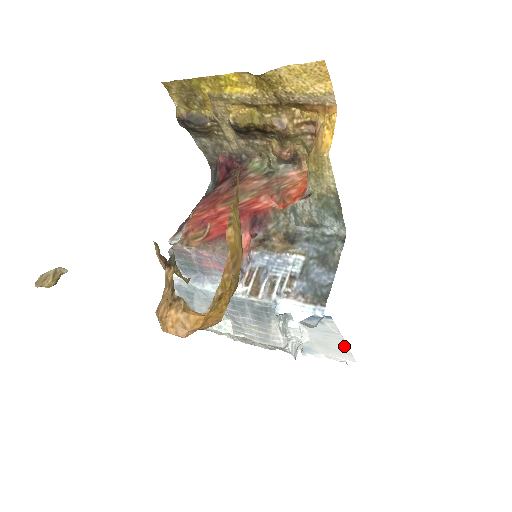
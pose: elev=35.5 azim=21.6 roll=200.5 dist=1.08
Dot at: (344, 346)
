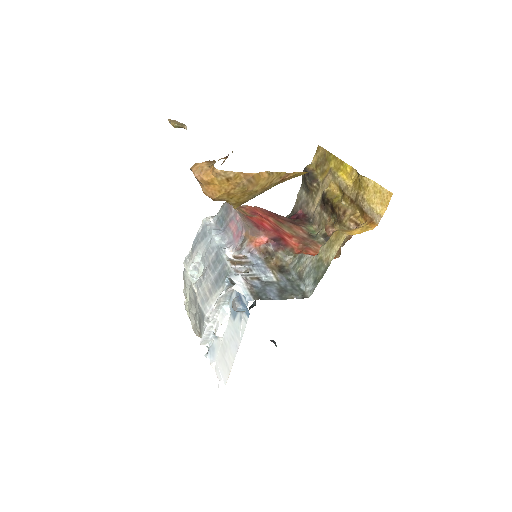
Dot at: (233, 358)
